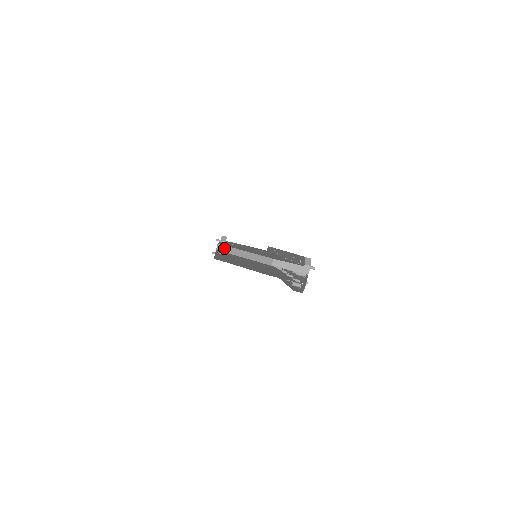
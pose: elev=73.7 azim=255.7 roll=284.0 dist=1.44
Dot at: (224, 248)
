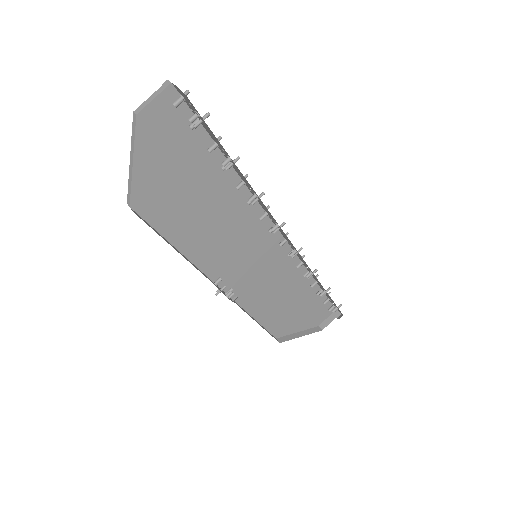
Dot at: (128, 193)
